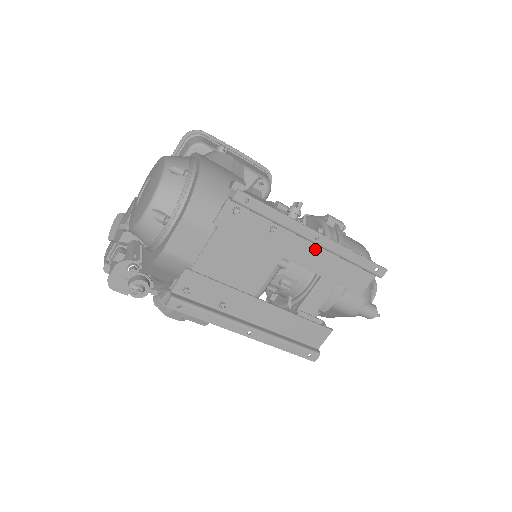
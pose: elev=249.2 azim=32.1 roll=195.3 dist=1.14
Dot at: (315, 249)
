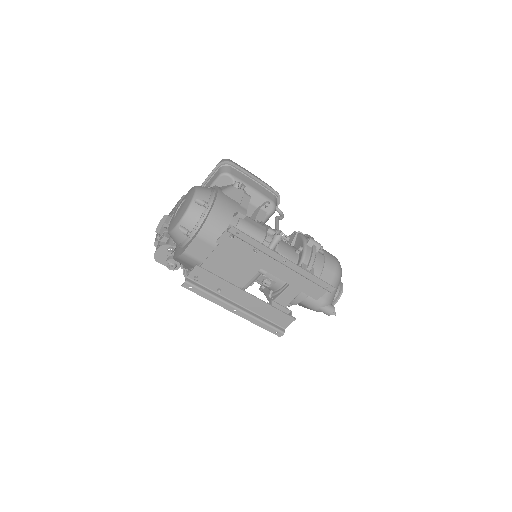
Dot at: (284, 267)
